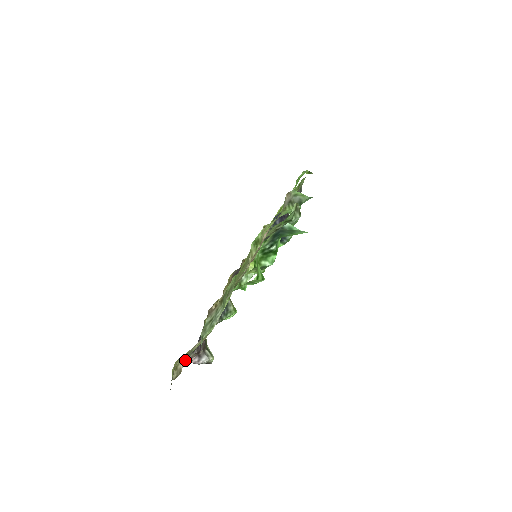
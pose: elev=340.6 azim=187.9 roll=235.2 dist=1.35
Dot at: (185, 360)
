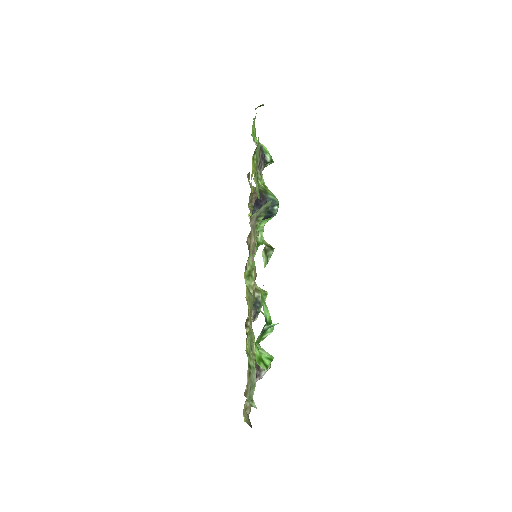
Dot at: occluded
